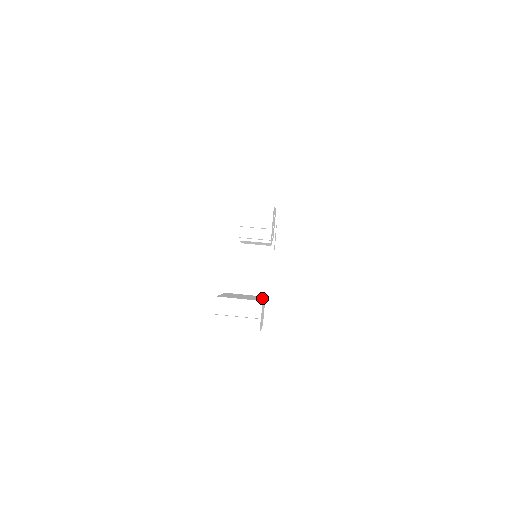
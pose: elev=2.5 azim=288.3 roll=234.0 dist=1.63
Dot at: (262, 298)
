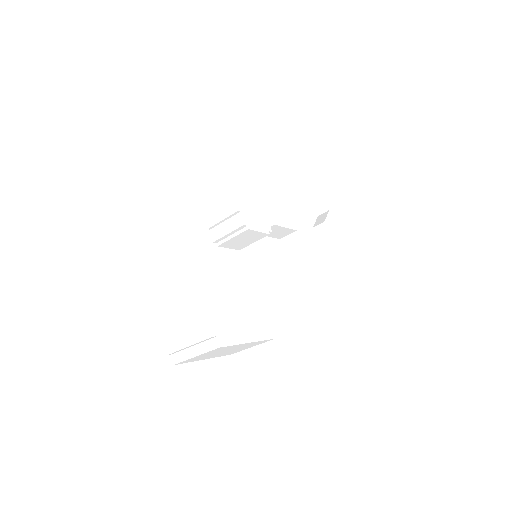
Dot at: (235, 300)
